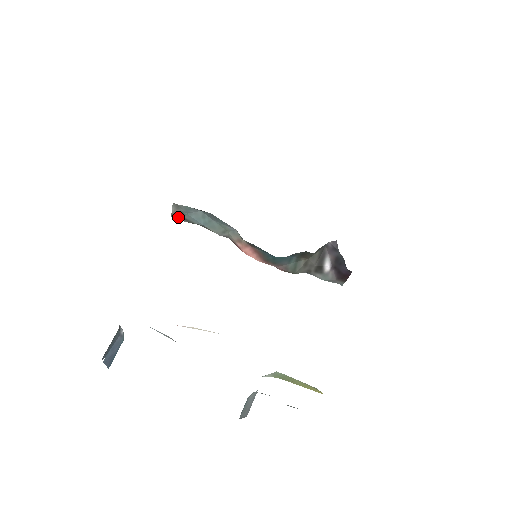
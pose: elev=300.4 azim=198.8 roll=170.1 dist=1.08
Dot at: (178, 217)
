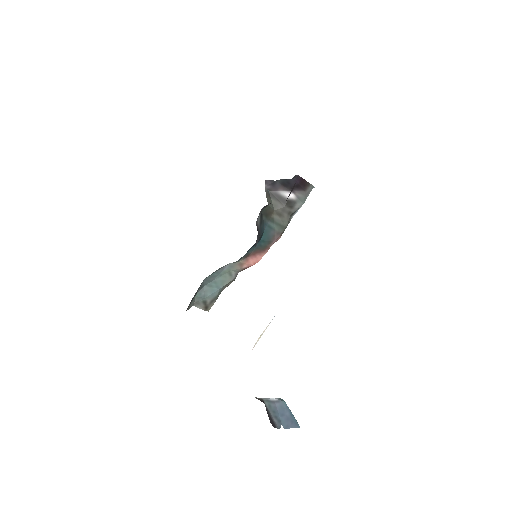
Dot at: (209, 306)
